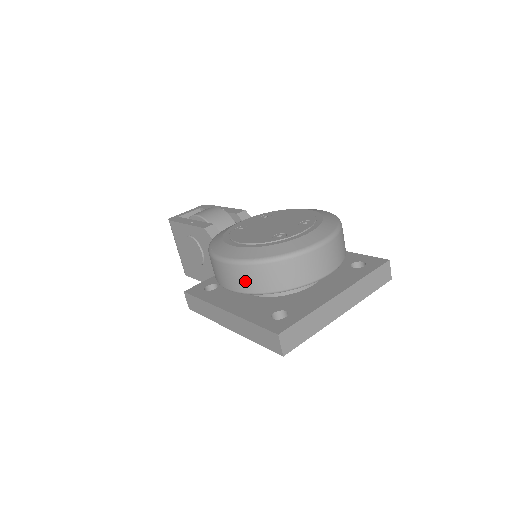
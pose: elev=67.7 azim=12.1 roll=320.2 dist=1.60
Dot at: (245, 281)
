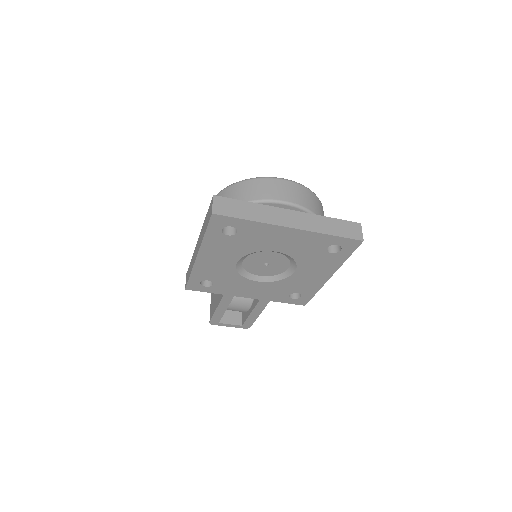
Dot at: occluded
